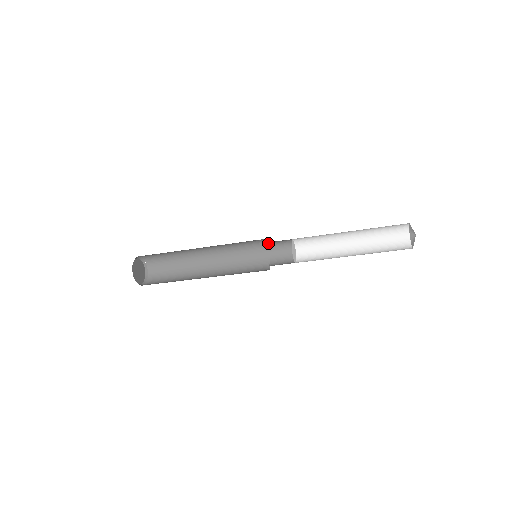
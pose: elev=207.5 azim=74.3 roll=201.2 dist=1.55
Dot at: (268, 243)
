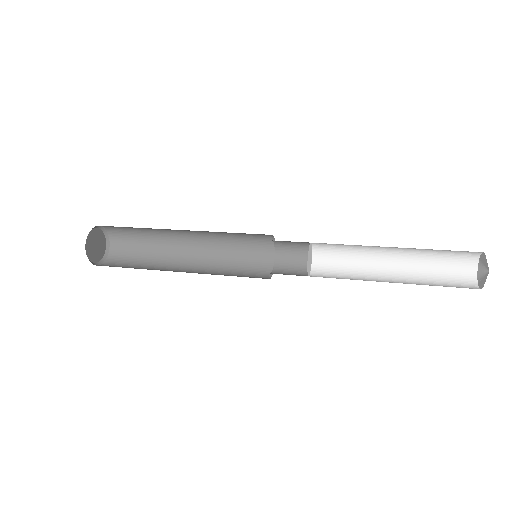
Dot at: occluded
